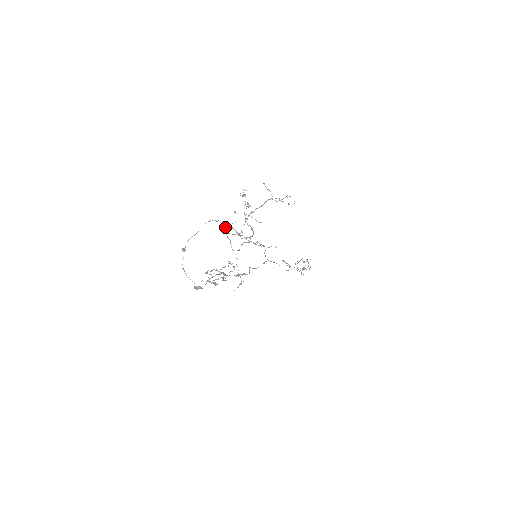
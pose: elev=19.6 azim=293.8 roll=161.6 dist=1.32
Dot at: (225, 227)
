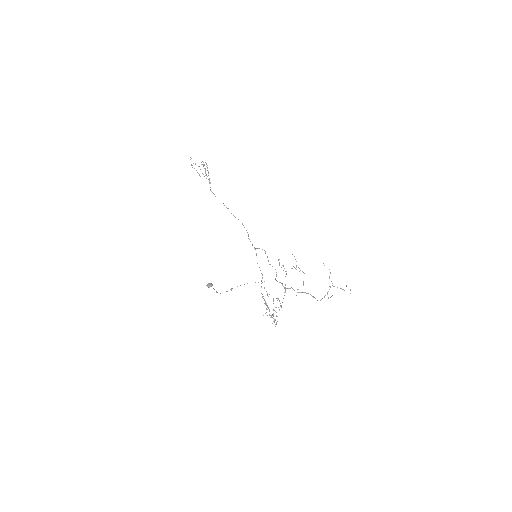
Dot at: occluded
